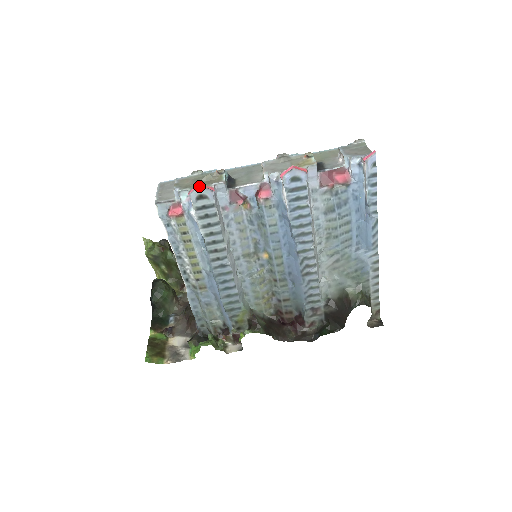
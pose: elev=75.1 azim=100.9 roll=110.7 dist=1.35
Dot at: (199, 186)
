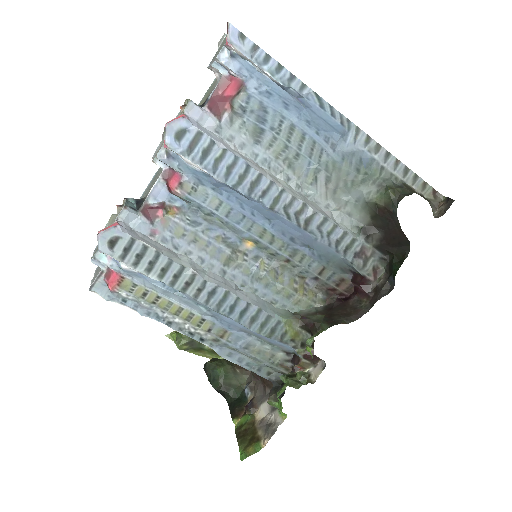
Dot at: (98, 234)
